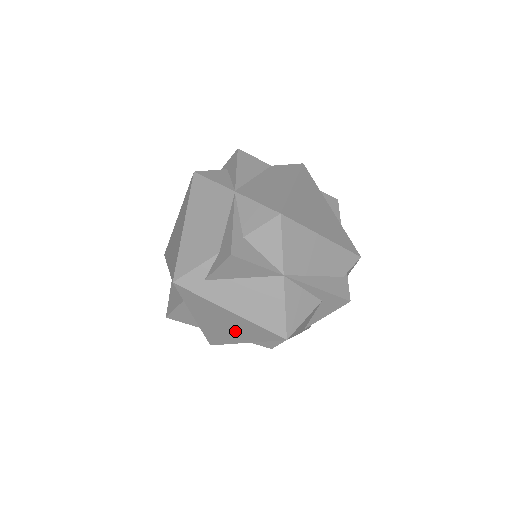
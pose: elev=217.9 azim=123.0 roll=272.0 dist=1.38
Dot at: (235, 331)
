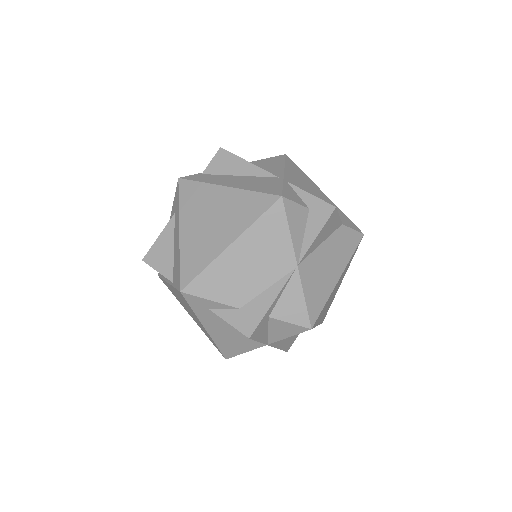
Dot at: occluded
